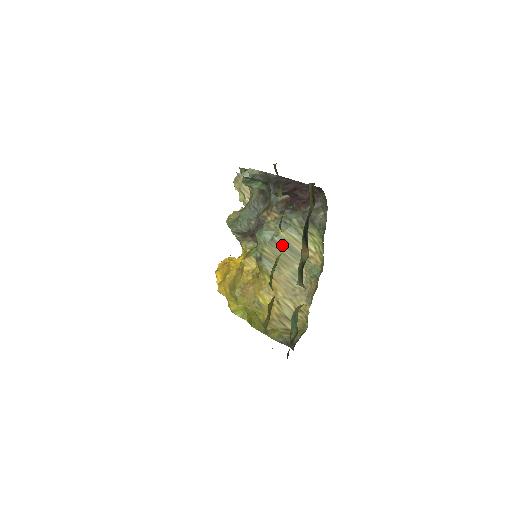
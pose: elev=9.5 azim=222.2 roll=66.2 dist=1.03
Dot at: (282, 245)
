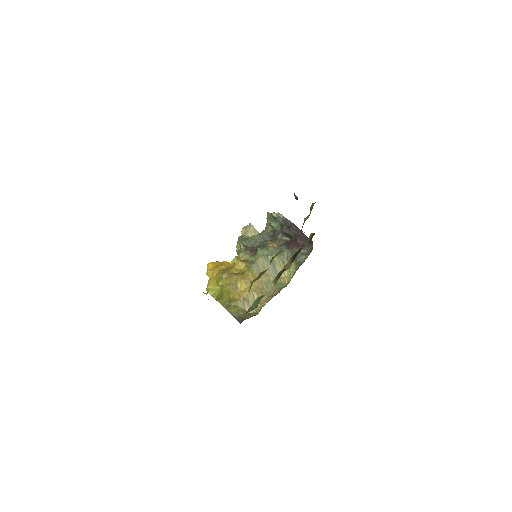
Dot at: occluded
